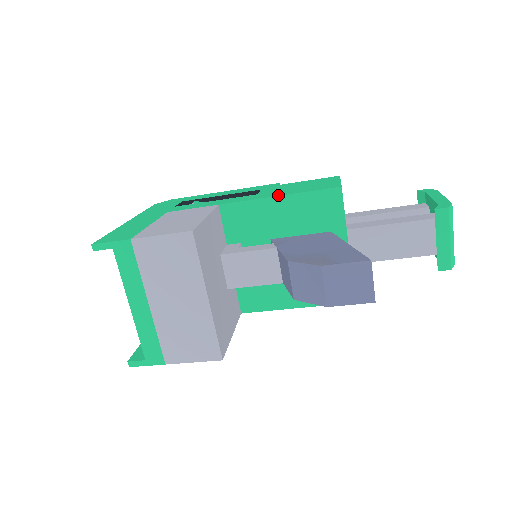
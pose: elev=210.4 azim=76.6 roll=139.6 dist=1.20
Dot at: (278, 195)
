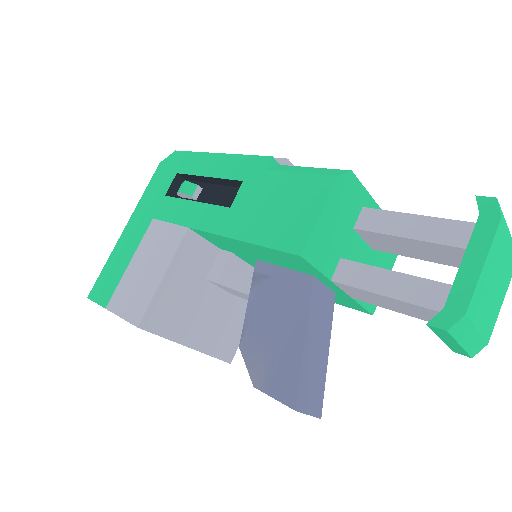
Dot at: (238, 238)
